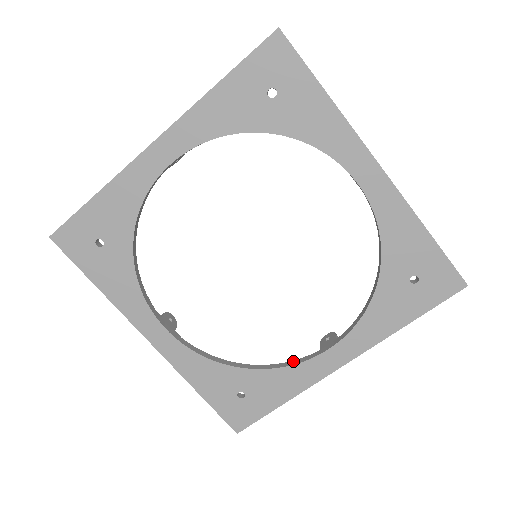
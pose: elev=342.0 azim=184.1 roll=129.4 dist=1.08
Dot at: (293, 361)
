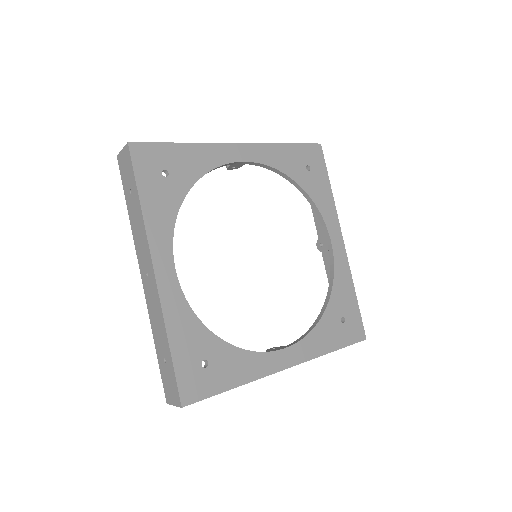
Dot at: (253, 351)
